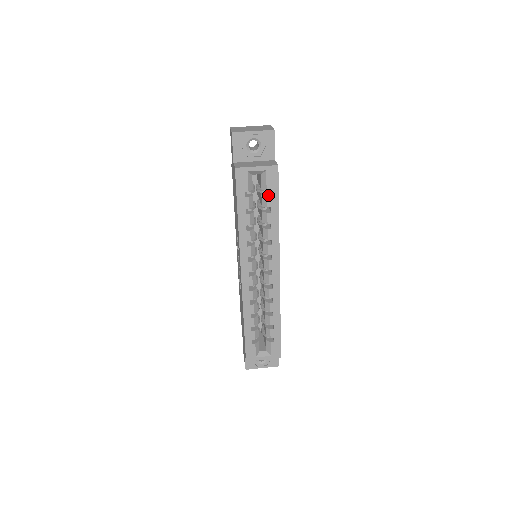
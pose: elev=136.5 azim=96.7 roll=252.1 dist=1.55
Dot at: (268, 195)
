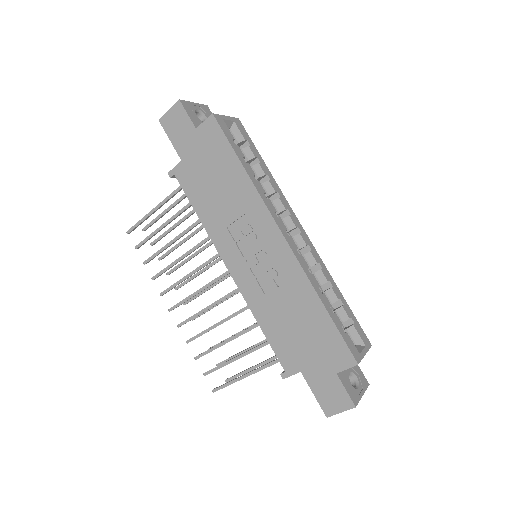
Dot at: (248, 146)
